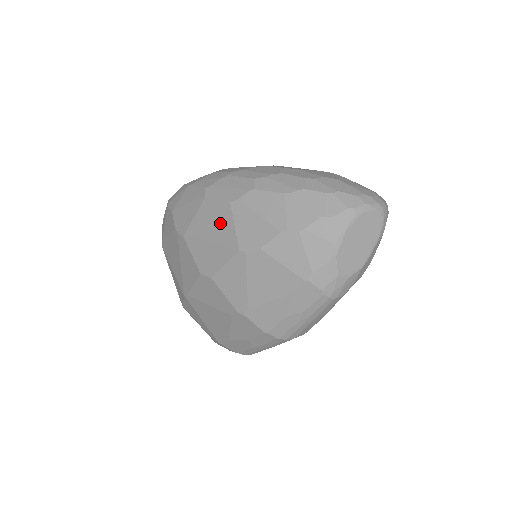
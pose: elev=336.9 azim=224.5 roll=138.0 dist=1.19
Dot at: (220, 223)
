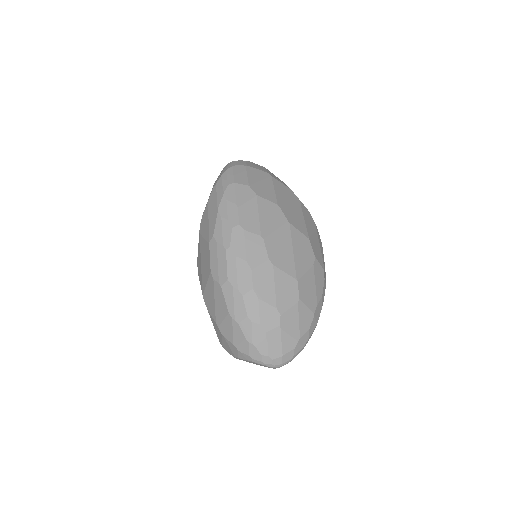
Dot at: (205, 268)
